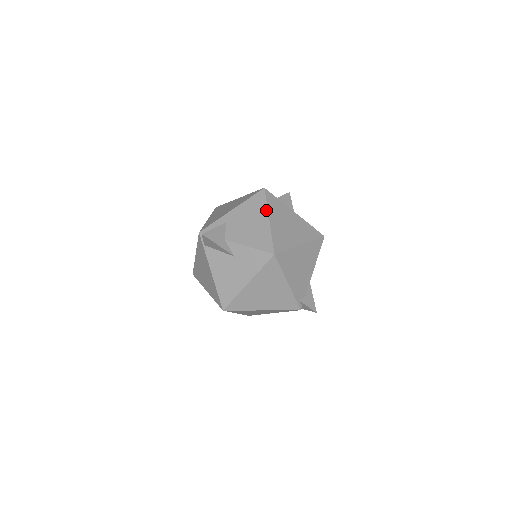
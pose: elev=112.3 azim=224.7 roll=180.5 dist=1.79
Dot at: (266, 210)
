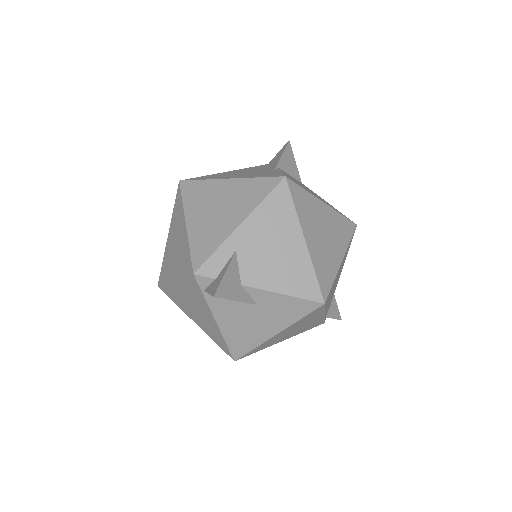
Dot at: (297, 222)
